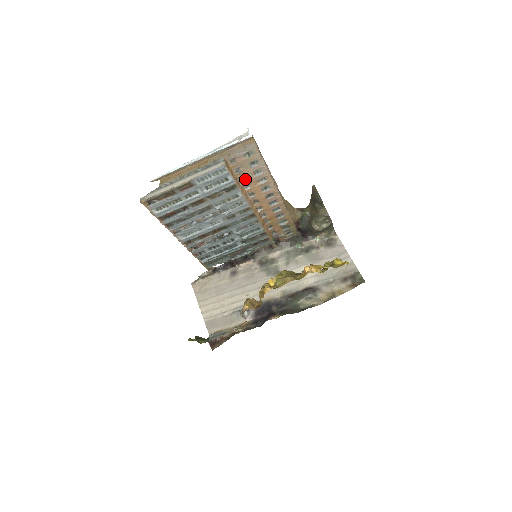
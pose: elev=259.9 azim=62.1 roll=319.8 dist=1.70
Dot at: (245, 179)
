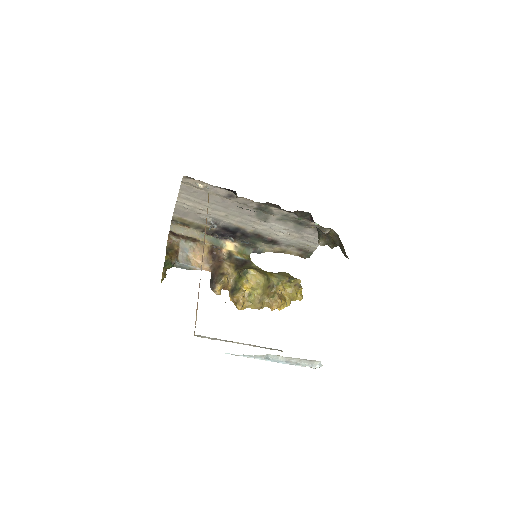
Dot at: occluded
